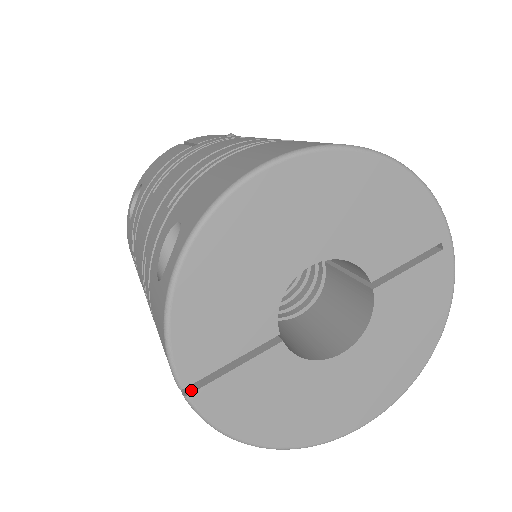
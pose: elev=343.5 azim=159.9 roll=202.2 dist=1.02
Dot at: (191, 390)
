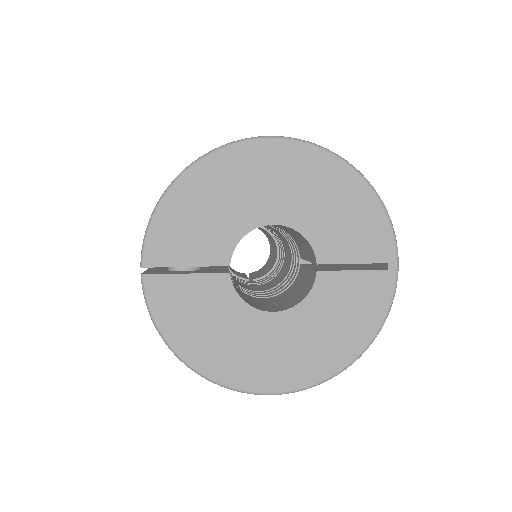
Dot at: (148, 274)
